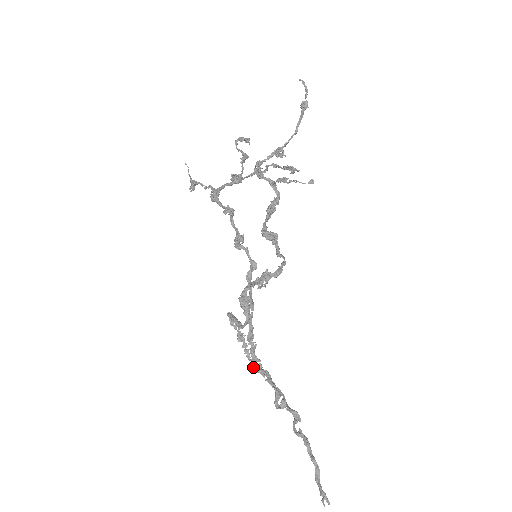
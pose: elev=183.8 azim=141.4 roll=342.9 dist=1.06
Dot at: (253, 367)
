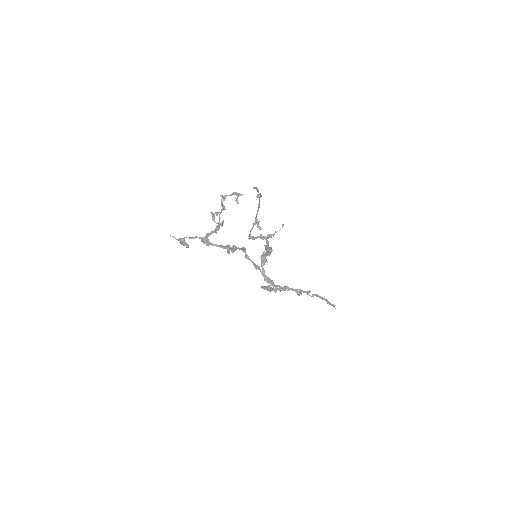
Dot at: (279, 290)
